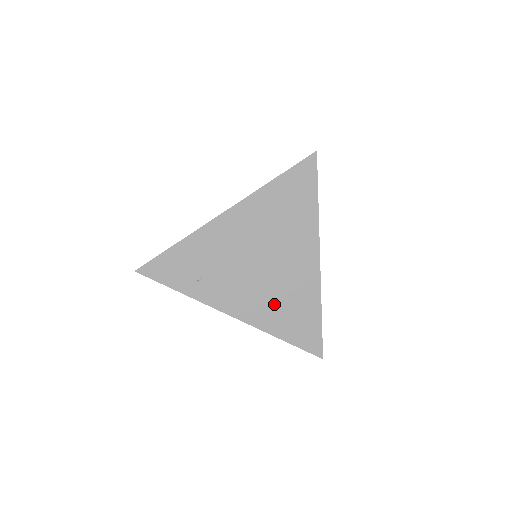
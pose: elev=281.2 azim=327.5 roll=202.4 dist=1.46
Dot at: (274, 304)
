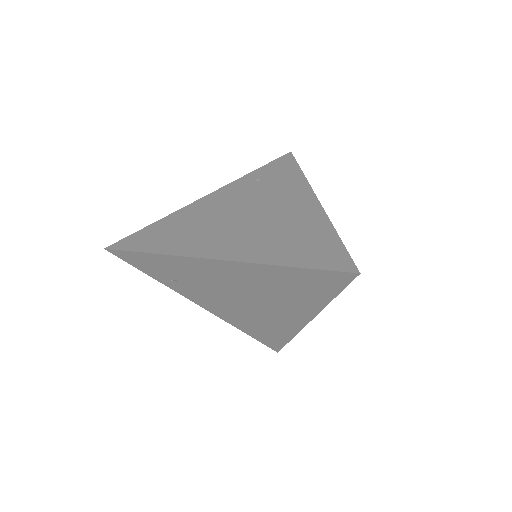
Dot at: (246, 319)
